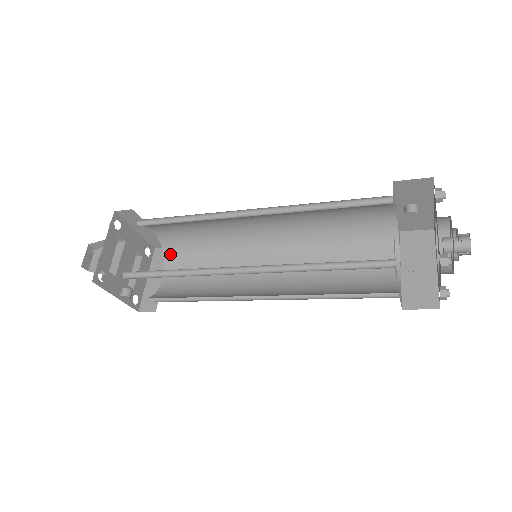
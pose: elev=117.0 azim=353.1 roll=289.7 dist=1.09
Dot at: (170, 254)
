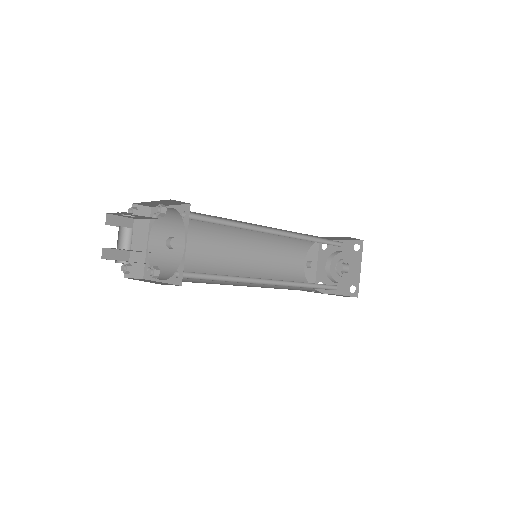
Dot at: occluded
